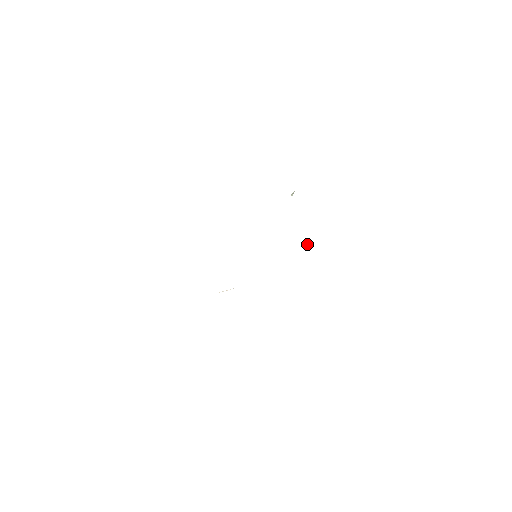
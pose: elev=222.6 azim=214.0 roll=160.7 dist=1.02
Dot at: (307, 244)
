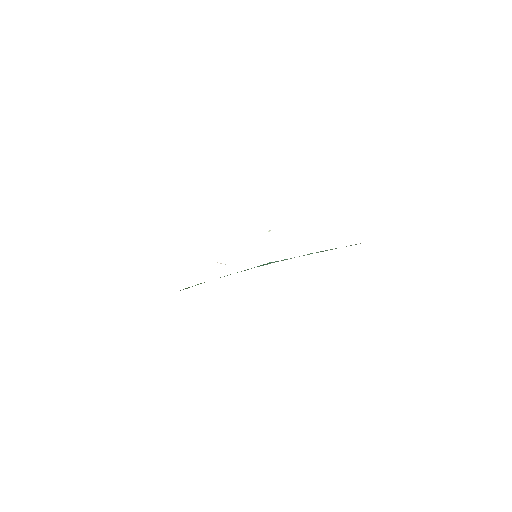
Dot at: (271, 262)
